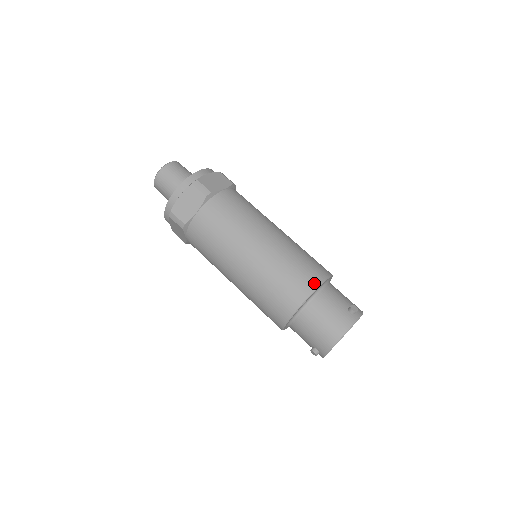
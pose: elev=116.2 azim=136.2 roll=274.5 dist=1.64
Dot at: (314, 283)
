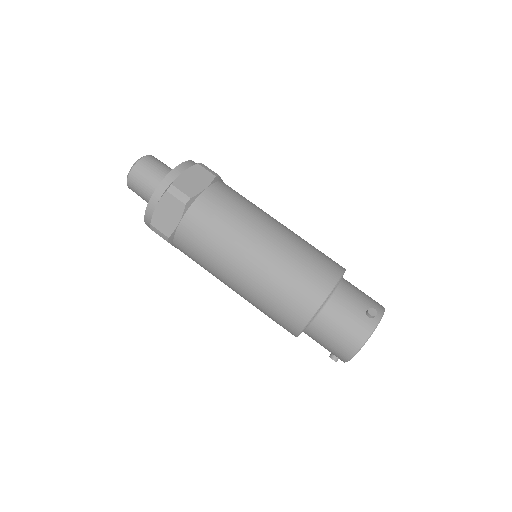
Dot at: (323, 291)
